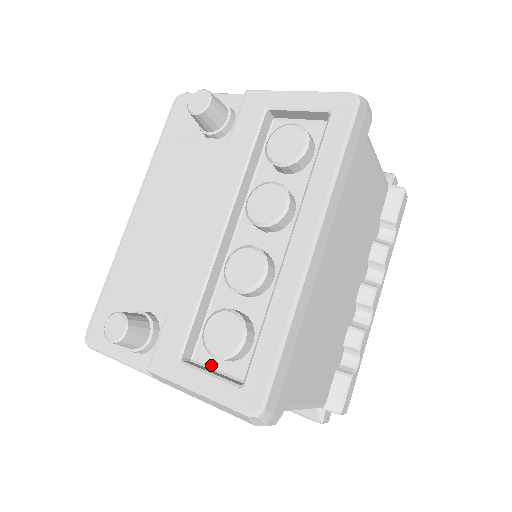
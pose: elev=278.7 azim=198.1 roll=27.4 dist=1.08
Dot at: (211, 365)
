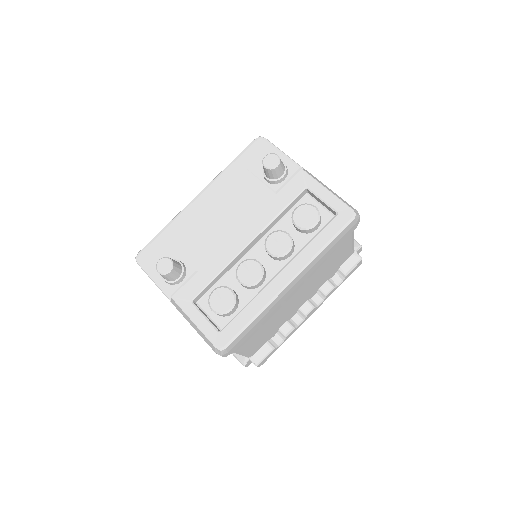
Dot at: (206, 311)
